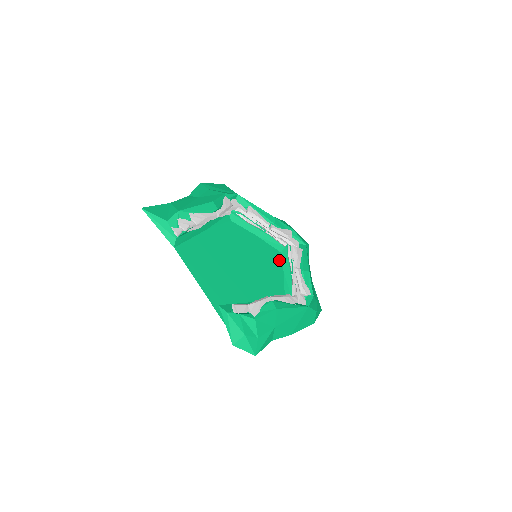
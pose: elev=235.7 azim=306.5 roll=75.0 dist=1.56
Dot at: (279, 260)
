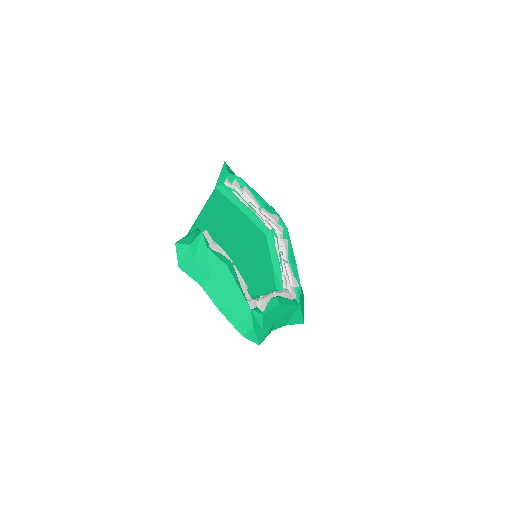
Dot at: (269, 289)
